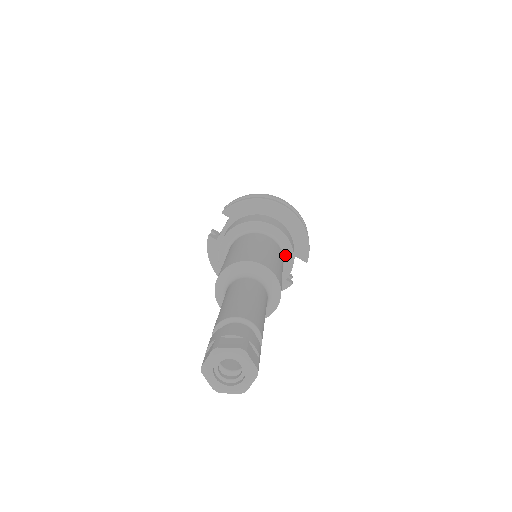
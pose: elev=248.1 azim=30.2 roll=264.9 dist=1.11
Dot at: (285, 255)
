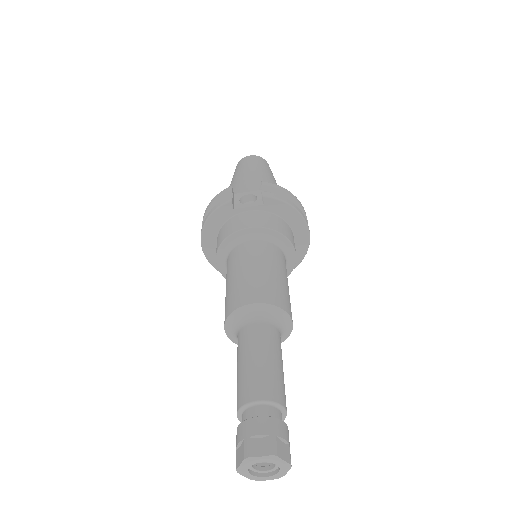
Dot at: occluded
